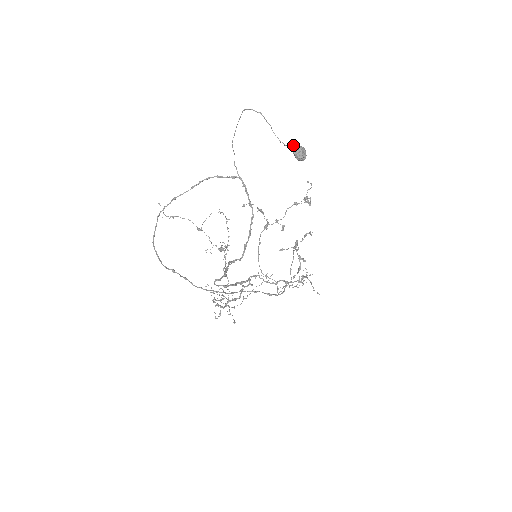
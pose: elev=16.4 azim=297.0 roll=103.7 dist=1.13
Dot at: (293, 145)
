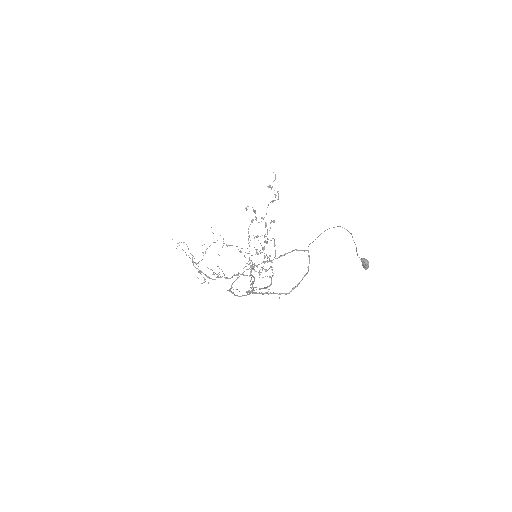
Dot at: (366, 261)
